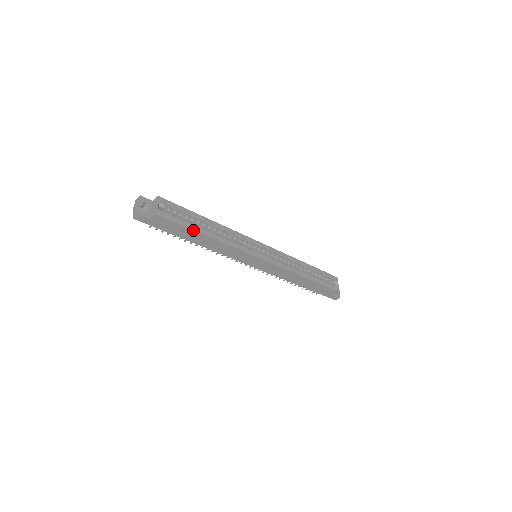
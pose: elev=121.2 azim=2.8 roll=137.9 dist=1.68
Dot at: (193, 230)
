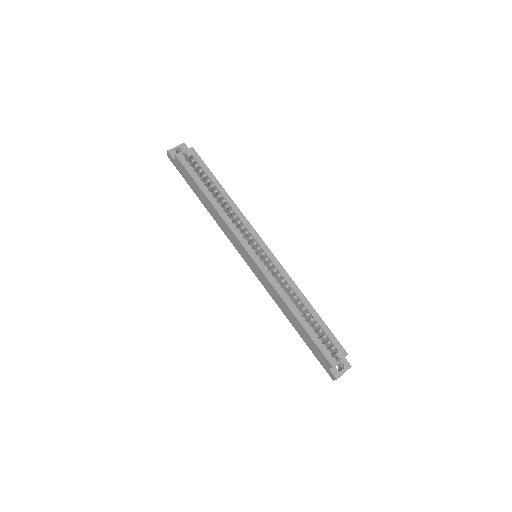
Dot at: (198, 186)
